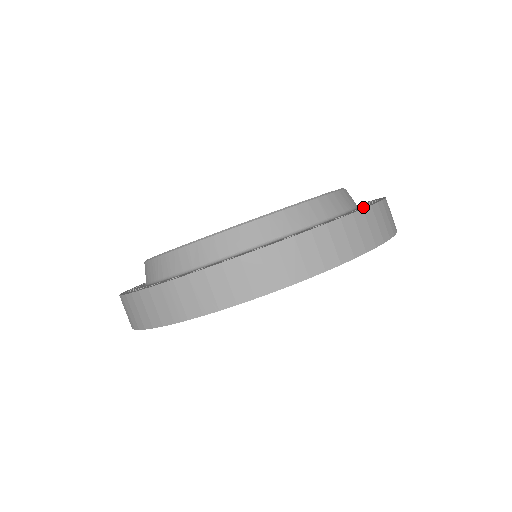
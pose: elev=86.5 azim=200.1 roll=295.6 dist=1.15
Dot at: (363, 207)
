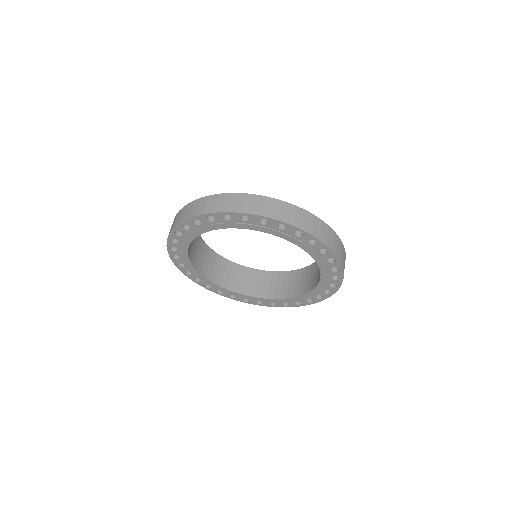
Dot at: occluded
